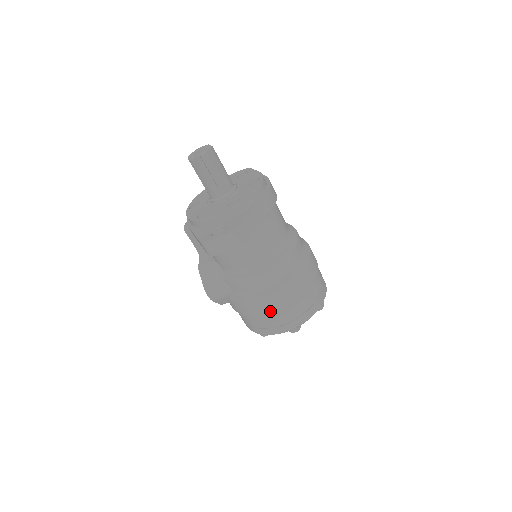
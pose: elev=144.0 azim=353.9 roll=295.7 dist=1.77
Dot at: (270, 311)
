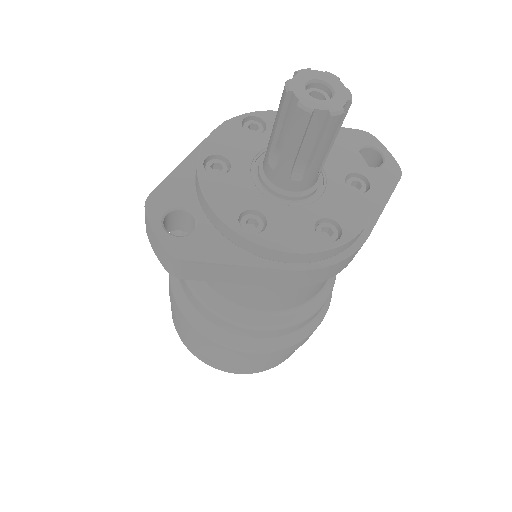
Dot at: (179, 319)
